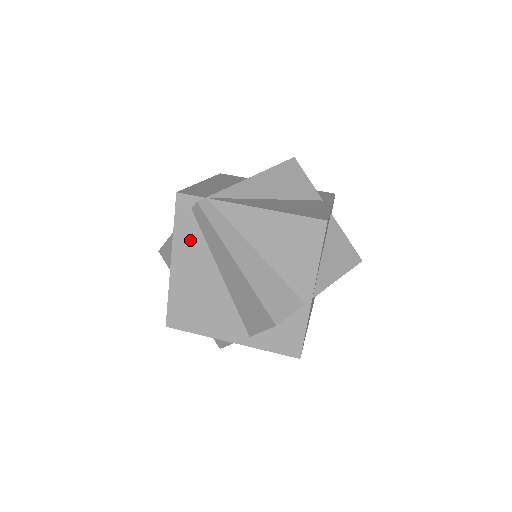
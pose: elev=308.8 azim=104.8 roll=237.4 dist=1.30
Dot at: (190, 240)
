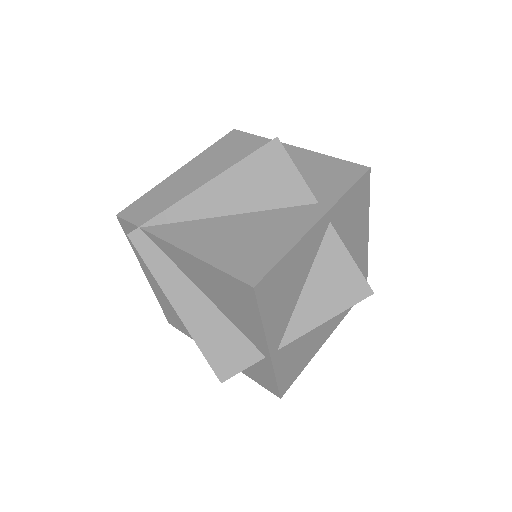
Dot at: occluded
